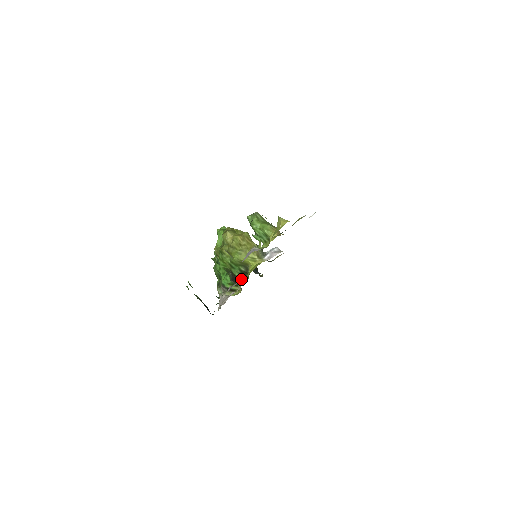
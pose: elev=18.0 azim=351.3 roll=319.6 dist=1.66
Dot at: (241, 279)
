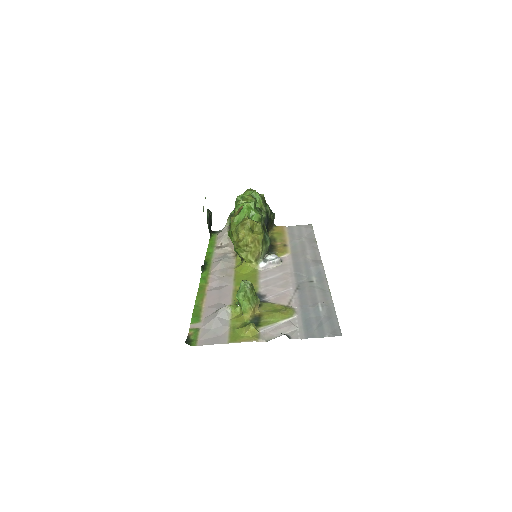
Dot at: occluded
